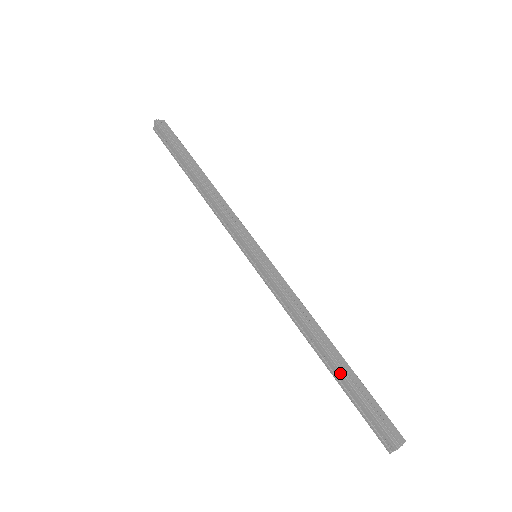
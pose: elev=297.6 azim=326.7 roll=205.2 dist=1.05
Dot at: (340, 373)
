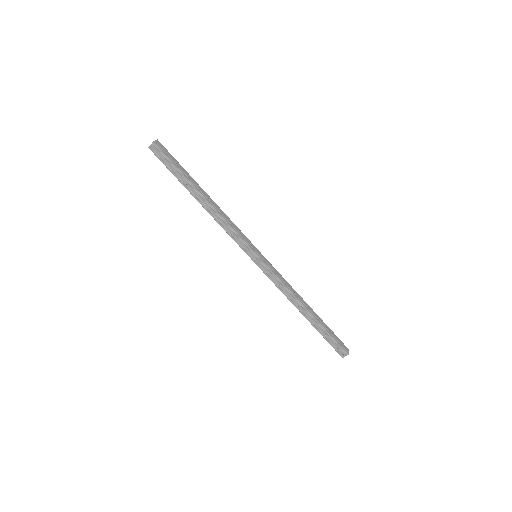
Dot at: (318, 323)
